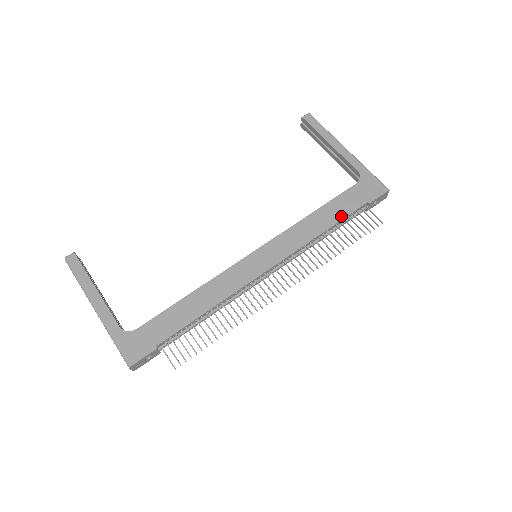
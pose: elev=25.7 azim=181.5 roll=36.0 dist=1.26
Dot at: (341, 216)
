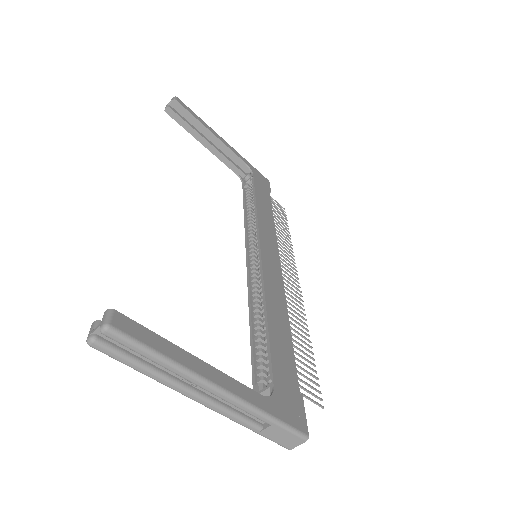
Dot at: (270, 205)
